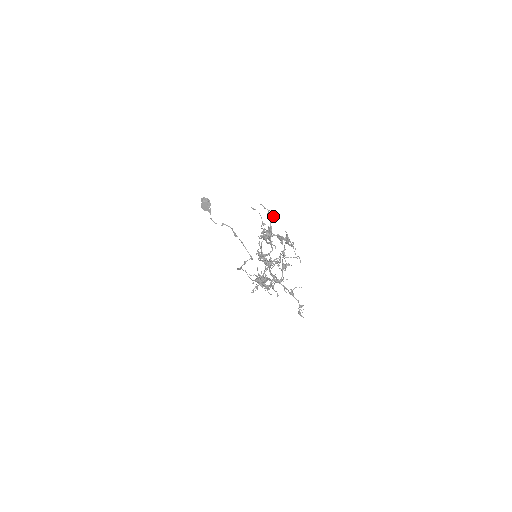
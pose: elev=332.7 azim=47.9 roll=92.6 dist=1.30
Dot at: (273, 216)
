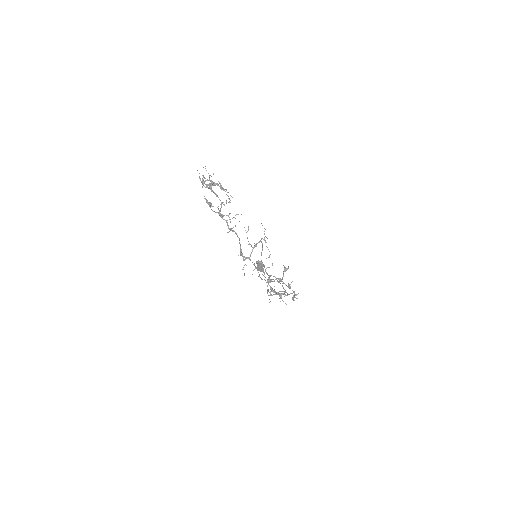
Dot at: occluded
